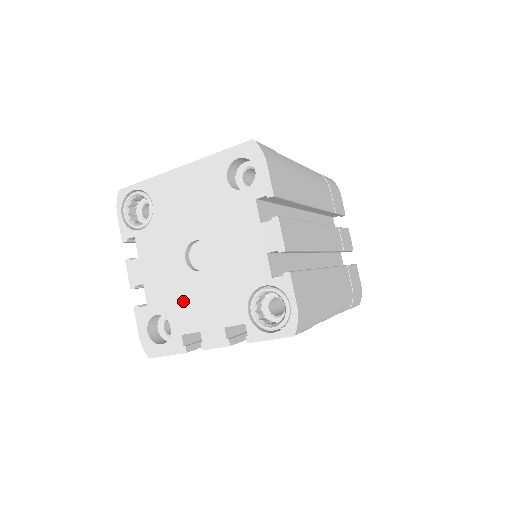
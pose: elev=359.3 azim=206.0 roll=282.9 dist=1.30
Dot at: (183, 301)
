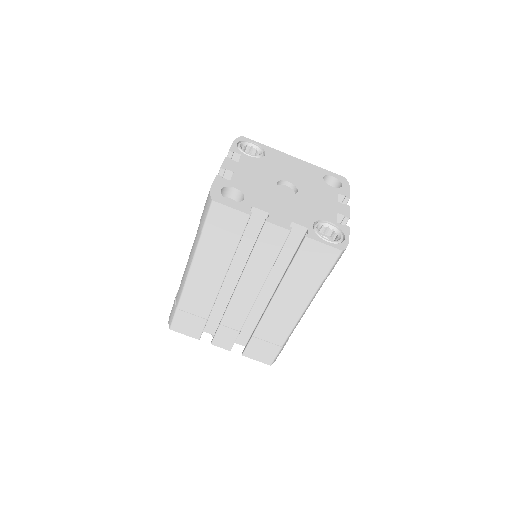
Dot at: (264, 195)
